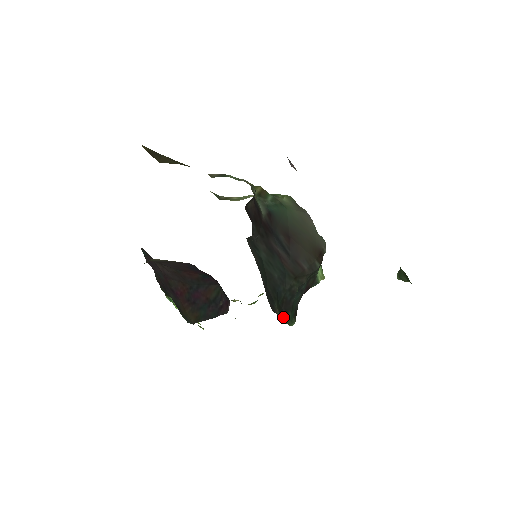
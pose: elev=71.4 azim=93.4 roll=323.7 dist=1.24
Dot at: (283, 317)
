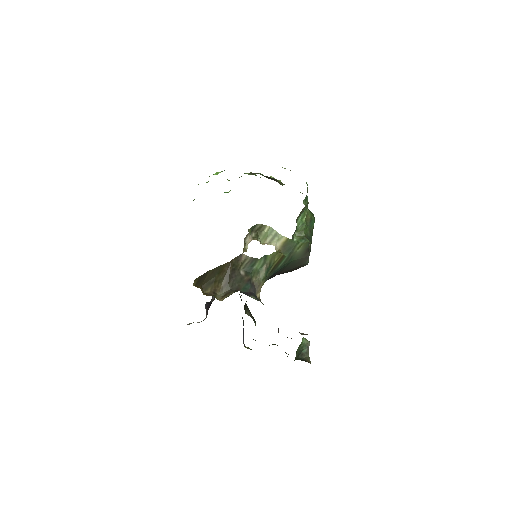
Dot at: occluded
